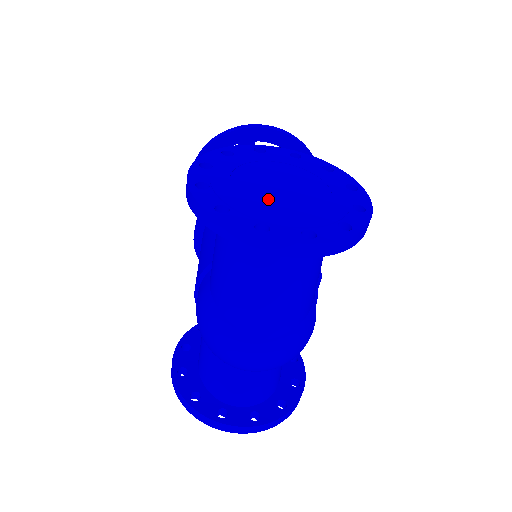
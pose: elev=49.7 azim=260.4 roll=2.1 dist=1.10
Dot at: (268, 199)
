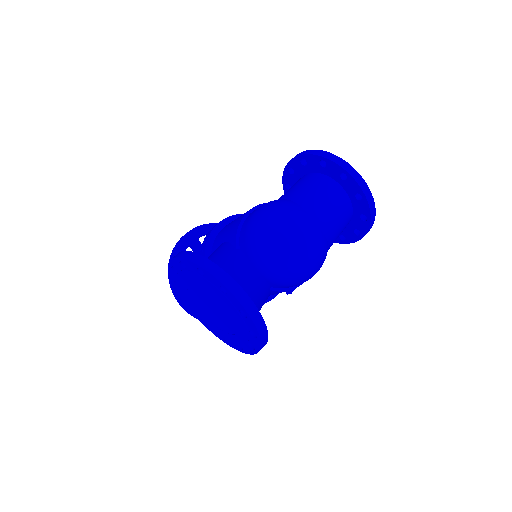
Dot at: occluded
